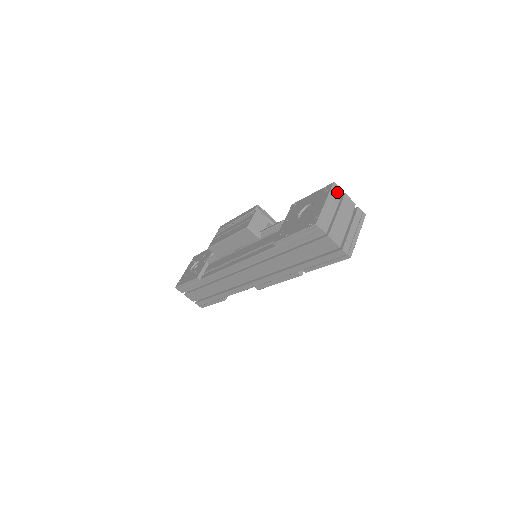
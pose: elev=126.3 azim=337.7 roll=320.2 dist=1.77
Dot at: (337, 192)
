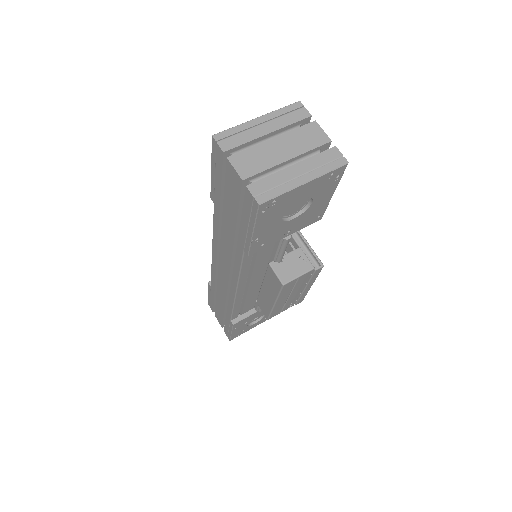
Dot at: (296, 114)
